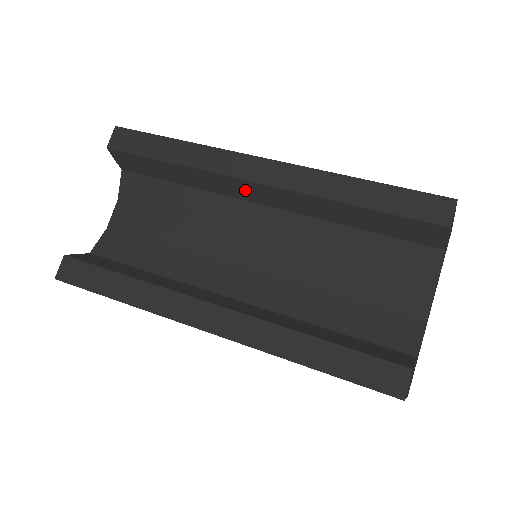
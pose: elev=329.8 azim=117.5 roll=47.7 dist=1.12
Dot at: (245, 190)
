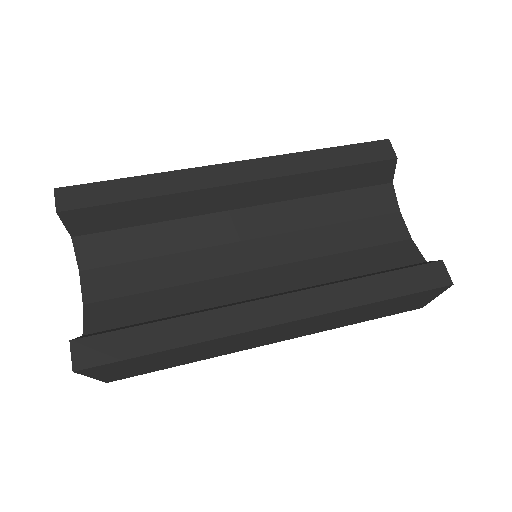
Dot at: (225, 198)
